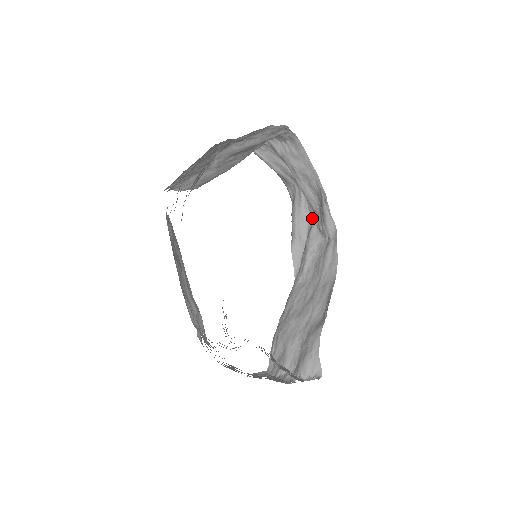
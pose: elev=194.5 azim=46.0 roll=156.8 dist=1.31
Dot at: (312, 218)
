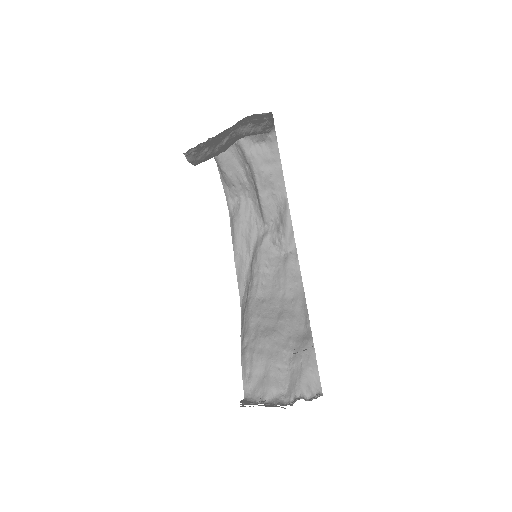
Dot at: (260, 231)
